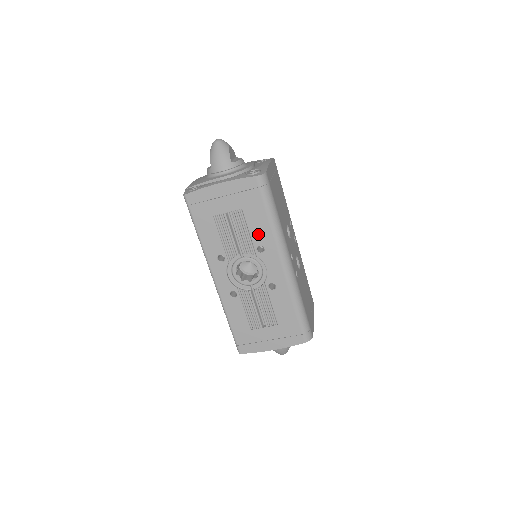
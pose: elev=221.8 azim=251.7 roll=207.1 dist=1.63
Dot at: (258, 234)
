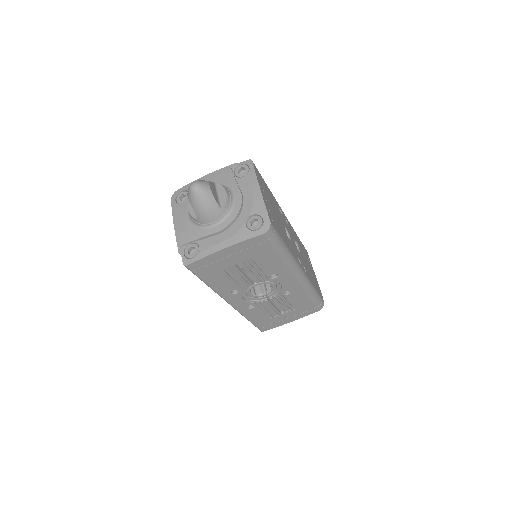
Dot at: (270, 268)
